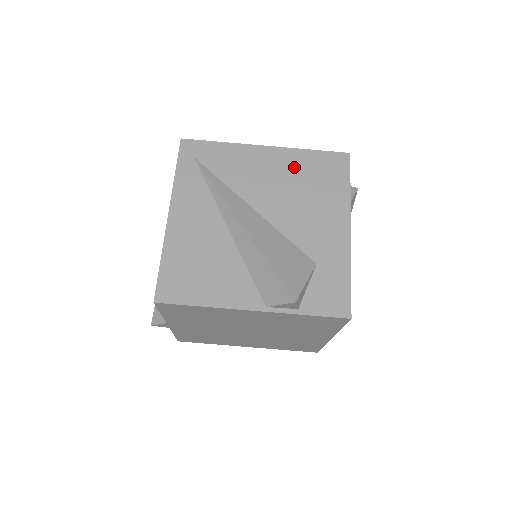
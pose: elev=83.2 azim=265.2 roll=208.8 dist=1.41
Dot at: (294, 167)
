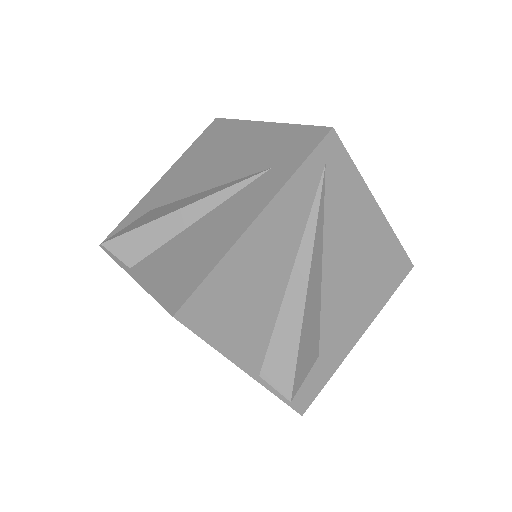
Dot at: (377, 249)
